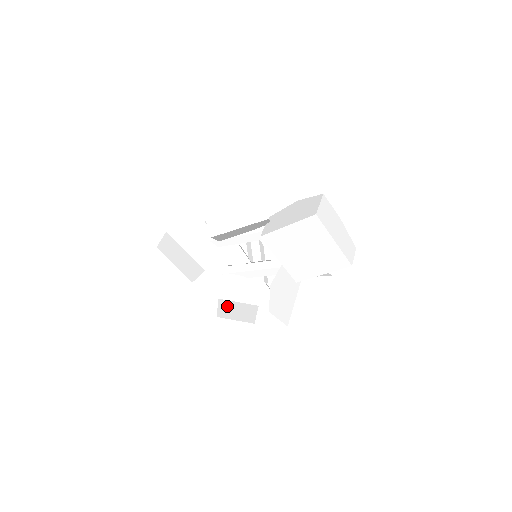
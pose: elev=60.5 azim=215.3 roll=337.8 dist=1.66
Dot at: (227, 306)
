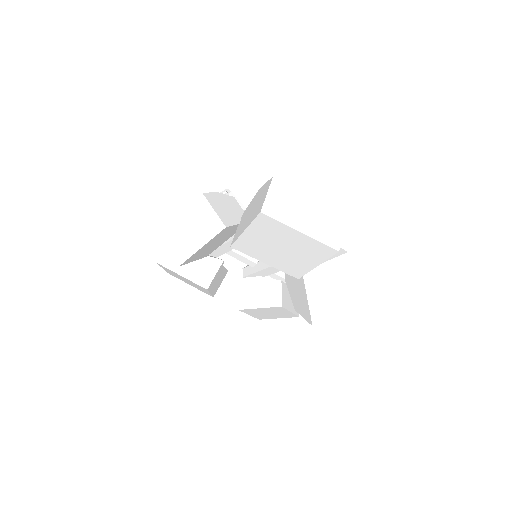
Dot at: (255, 312)
